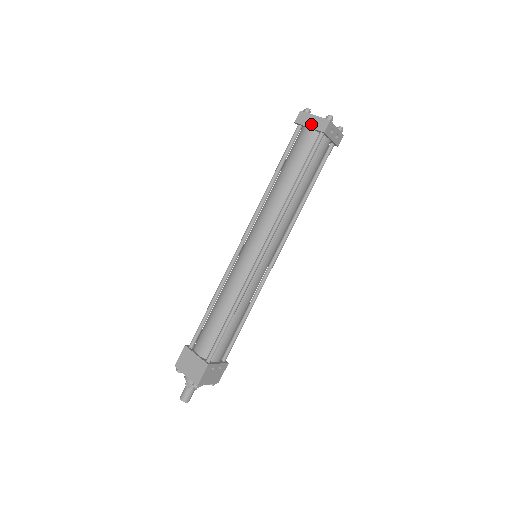
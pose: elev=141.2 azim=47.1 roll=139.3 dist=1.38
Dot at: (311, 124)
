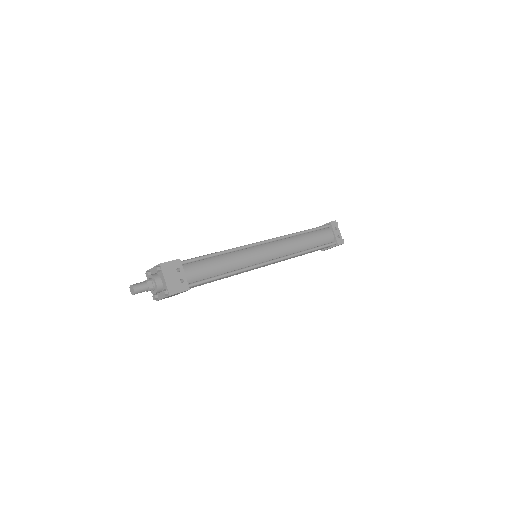
Dot at: occluded
